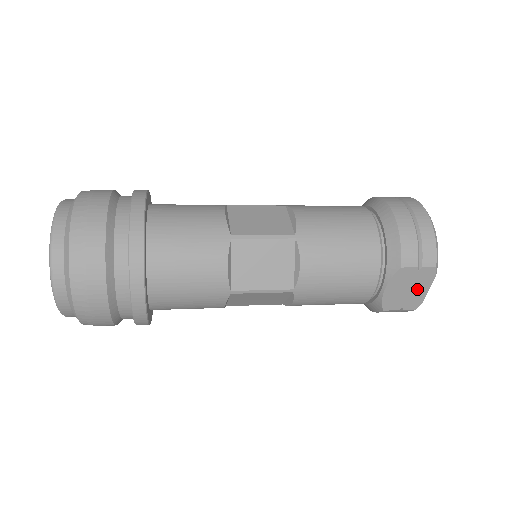
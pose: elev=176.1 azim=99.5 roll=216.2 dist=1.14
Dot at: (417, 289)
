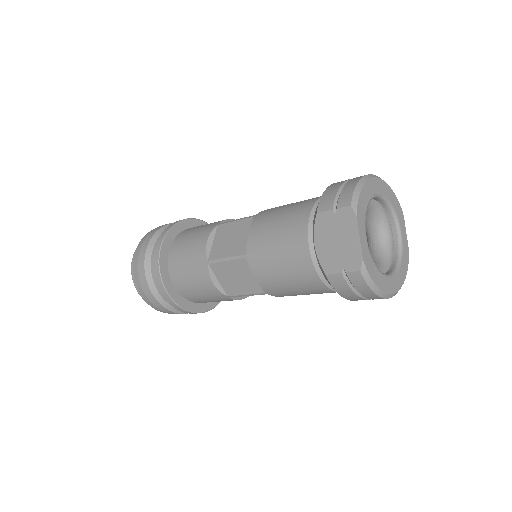
Dot at: (347, 239)
